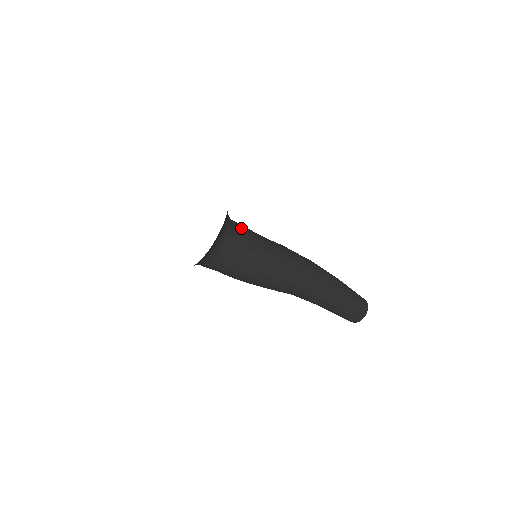
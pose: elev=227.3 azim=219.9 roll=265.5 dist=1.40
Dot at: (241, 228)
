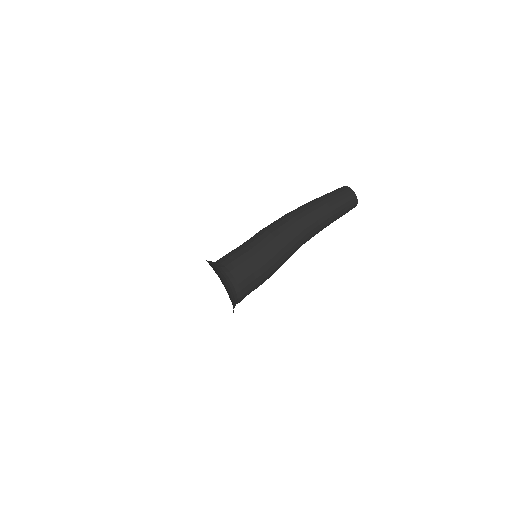
Dot at: (230, 260)
